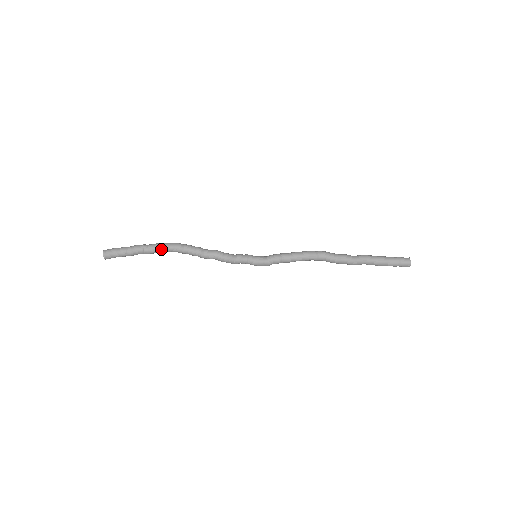
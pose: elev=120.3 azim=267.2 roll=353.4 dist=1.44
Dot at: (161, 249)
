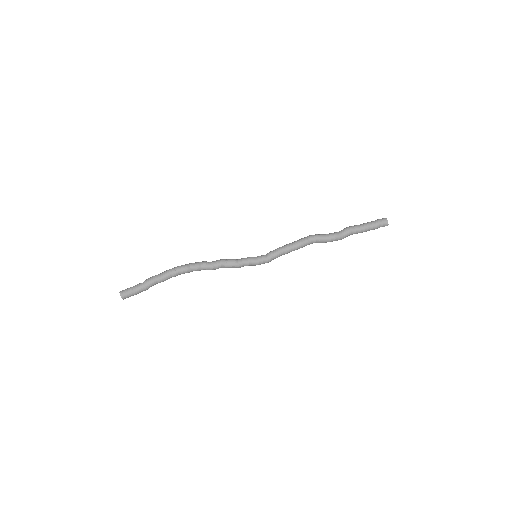
Dot at: (171, 277)
